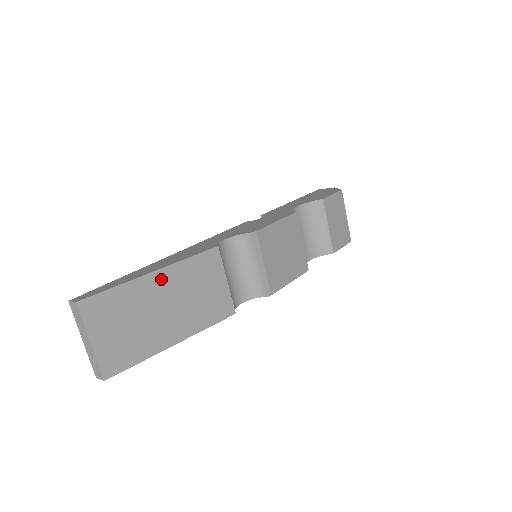
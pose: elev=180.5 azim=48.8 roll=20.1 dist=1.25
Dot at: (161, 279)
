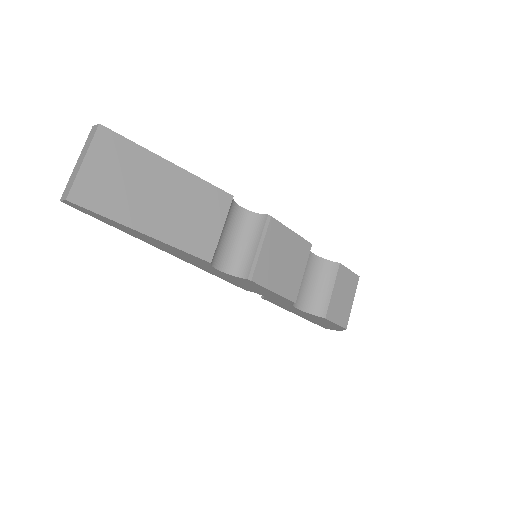
Dot at: (173, 174)
